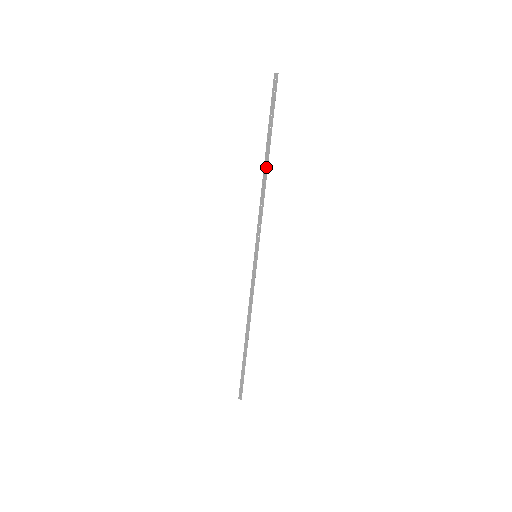
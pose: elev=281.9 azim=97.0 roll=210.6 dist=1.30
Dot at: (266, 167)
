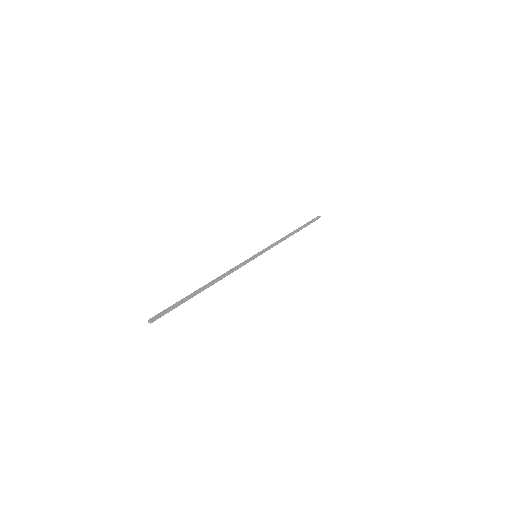
Dot at: (293, 233)
